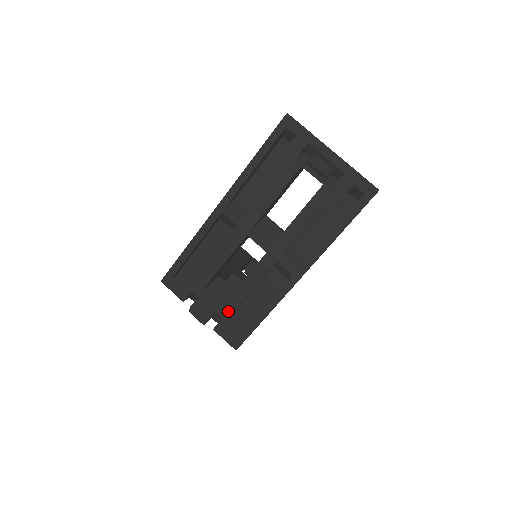
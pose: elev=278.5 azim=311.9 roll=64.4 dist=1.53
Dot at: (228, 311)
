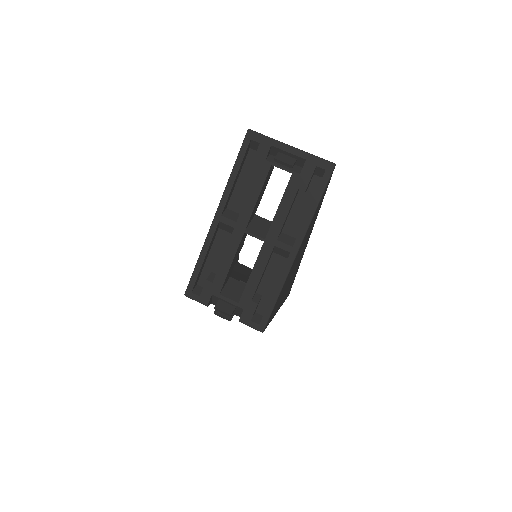
Dot at: (247, 301)
